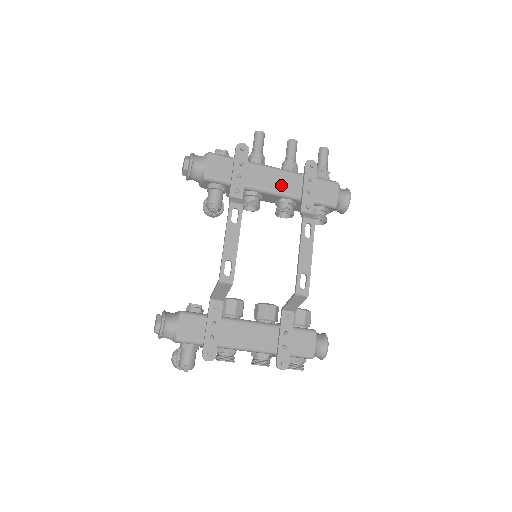
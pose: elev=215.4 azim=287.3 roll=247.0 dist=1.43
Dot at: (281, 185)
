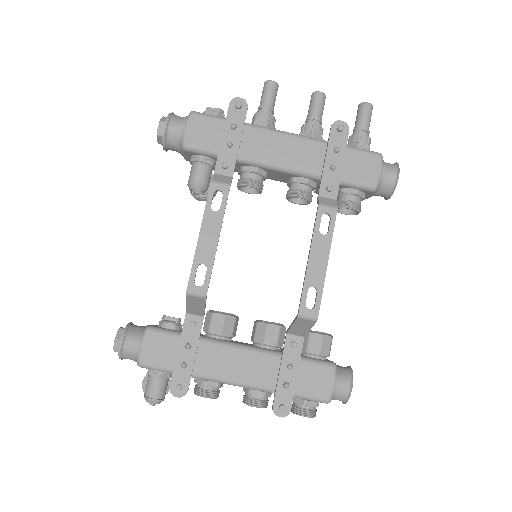
Dot at: (293, 157)
